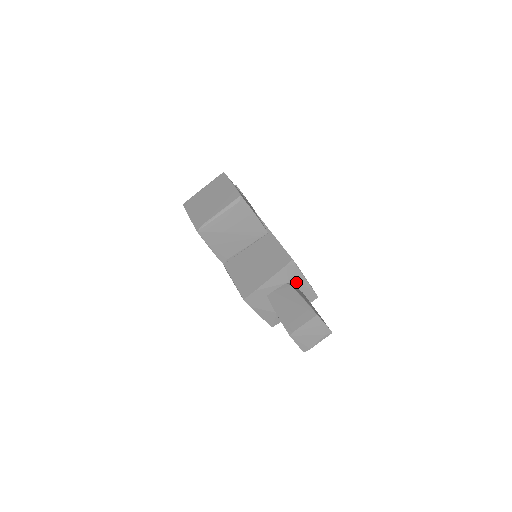
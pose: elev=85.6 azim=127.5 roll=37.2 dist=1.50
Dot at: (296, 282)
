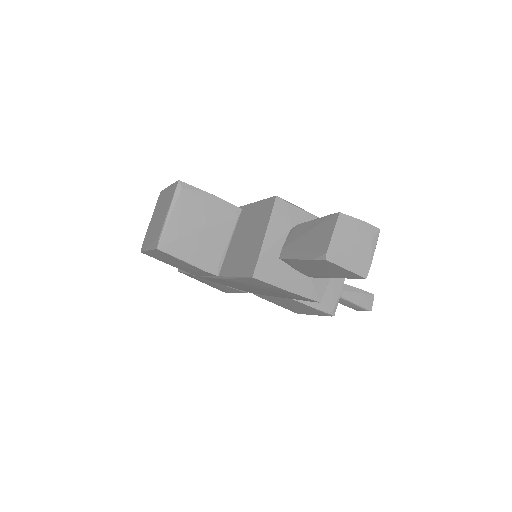
Dot at: occluded
